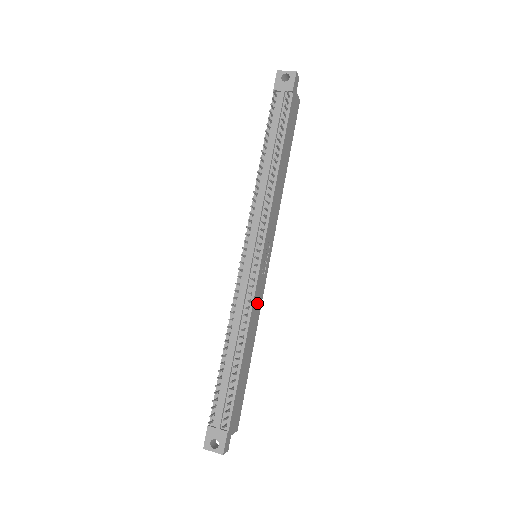
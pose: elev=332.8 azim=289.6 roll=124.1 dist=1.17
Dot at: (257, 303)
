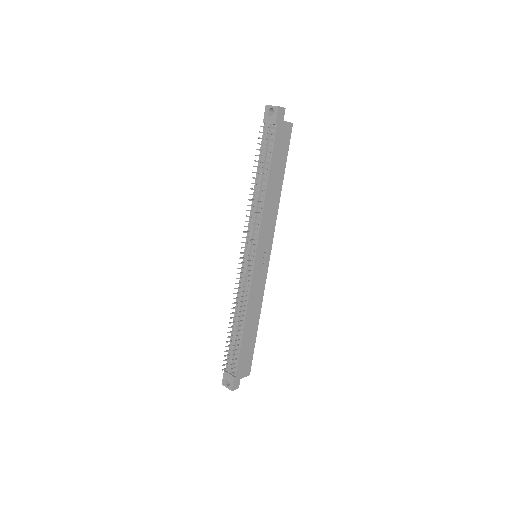
Dot at: (257, 291)
